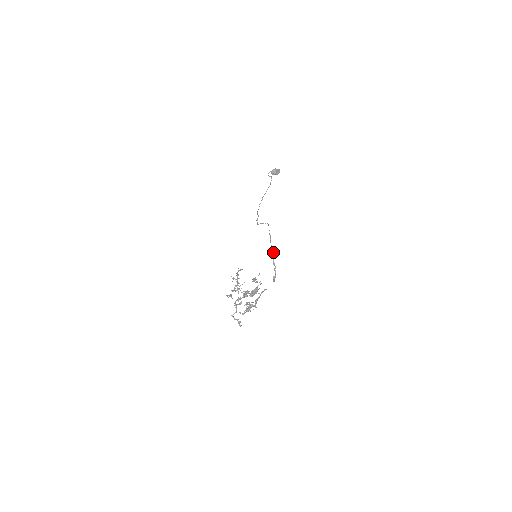
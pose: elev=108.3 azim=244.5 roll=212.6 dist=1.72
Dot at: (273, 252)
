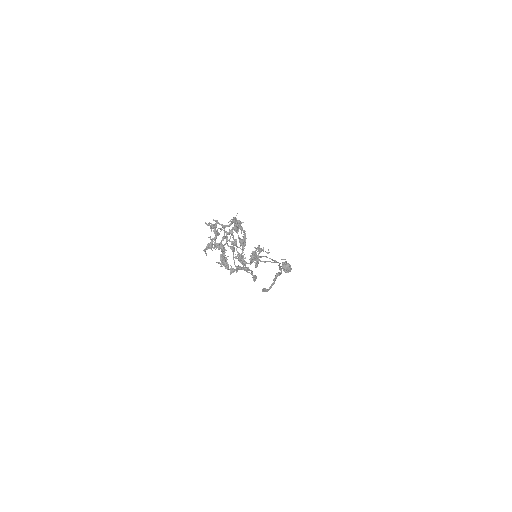
Dot at: (281, 273)
